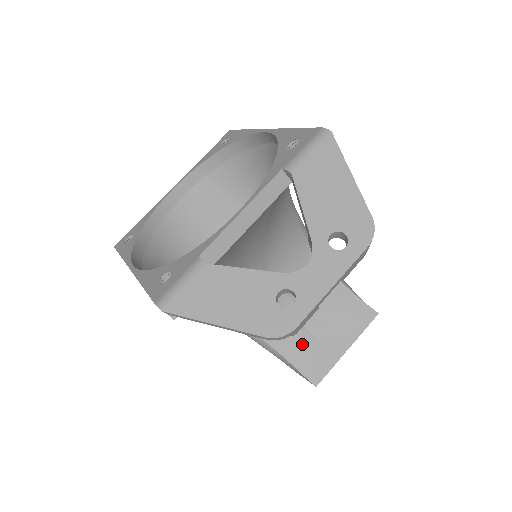
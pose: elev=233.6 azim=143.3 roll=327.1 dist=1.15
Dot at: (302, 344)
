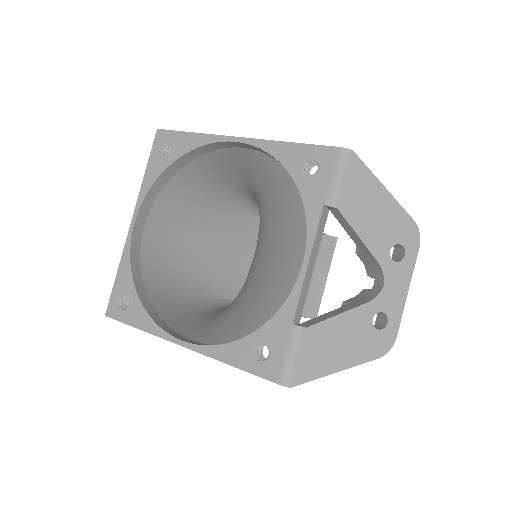
Dot at: occluded
